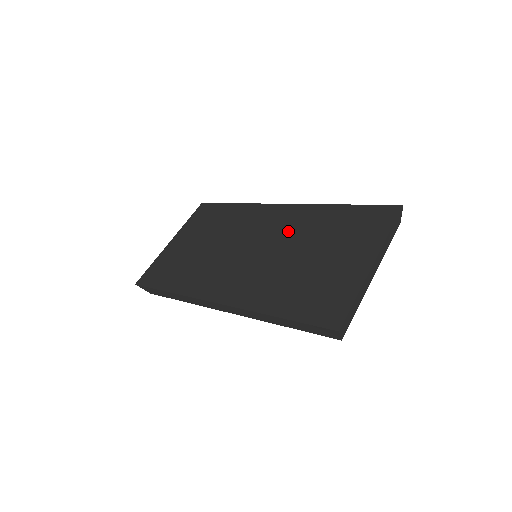
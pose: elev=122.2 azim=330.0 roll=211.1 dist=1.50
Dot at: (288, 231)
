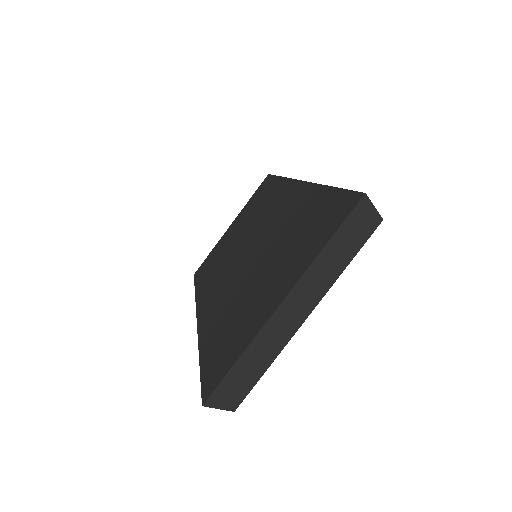
Dot at: (275, 226)
